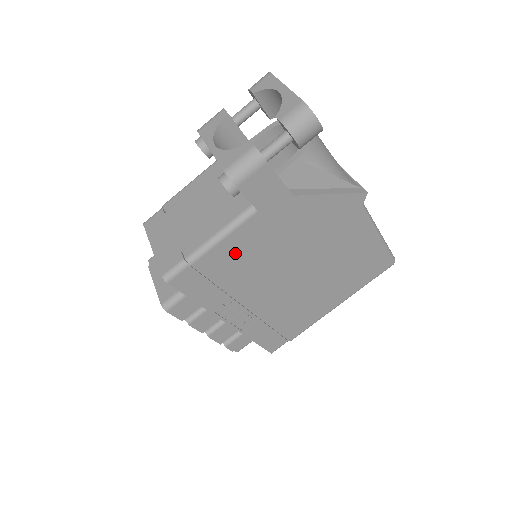
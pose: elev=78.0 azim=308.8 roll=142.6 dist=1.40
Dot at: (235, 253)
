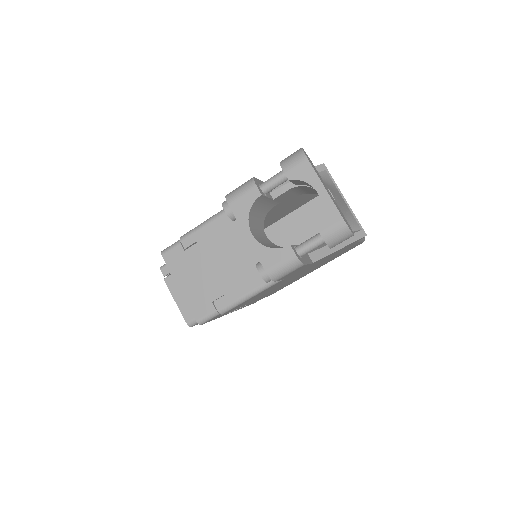
Dot at: (256, 296)
